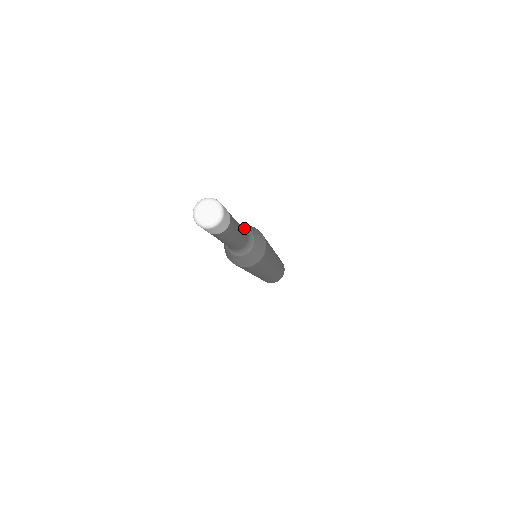
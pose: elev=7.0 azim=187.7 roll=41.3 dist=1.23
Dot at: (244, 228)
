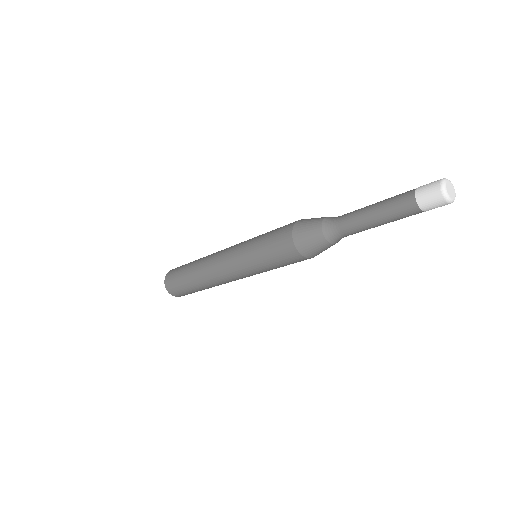
Dot at: occluded
